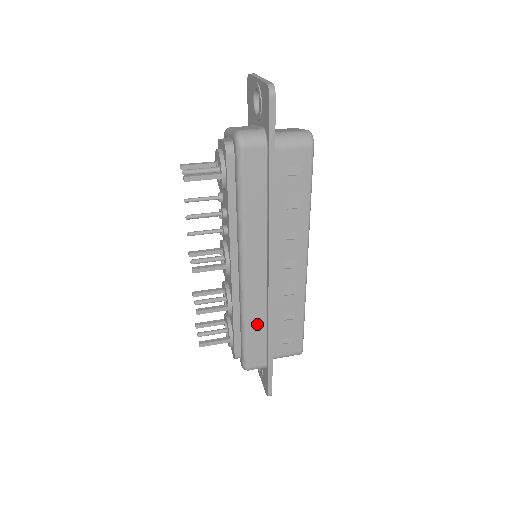
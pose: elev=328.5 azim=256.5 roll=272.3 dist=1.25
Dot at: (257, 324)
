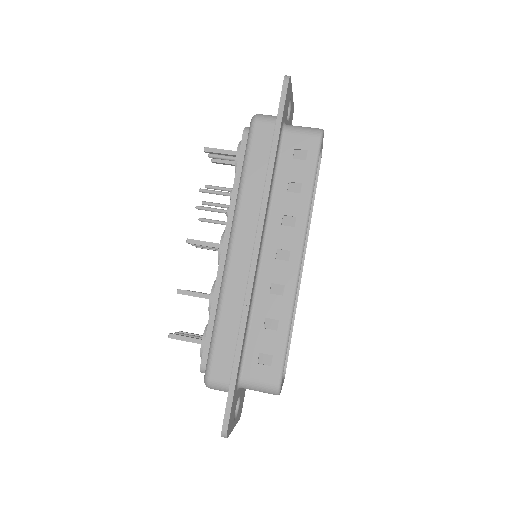
Dot at: (231, 316)
